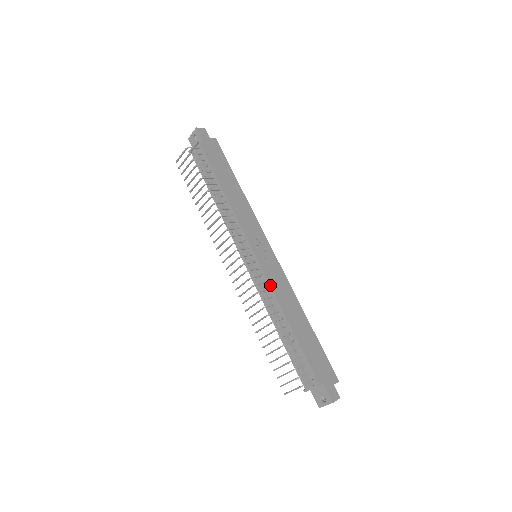
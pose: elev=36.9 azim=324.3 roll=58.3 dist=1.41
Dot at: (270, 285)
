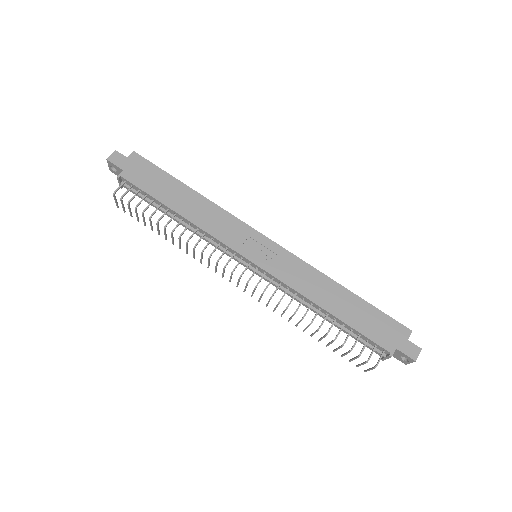
Dot at: (287, 285)
